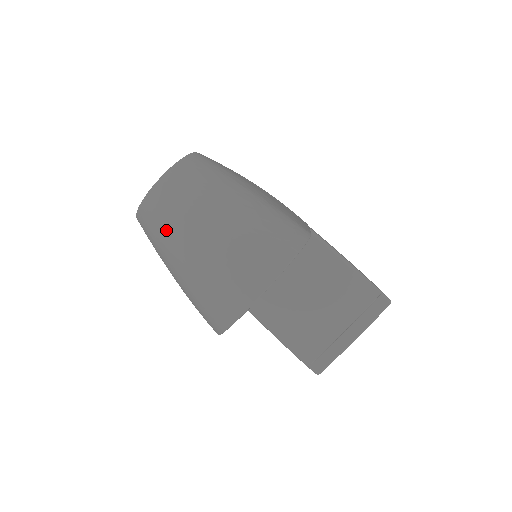
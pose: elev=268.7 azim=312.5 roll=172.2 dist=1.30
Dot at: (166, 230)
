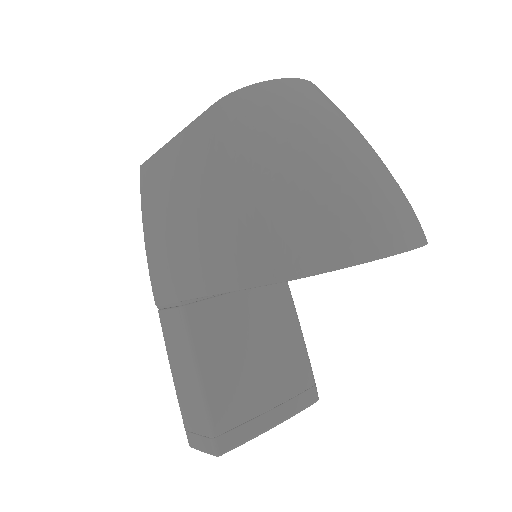
Dot at: (312, 119)
